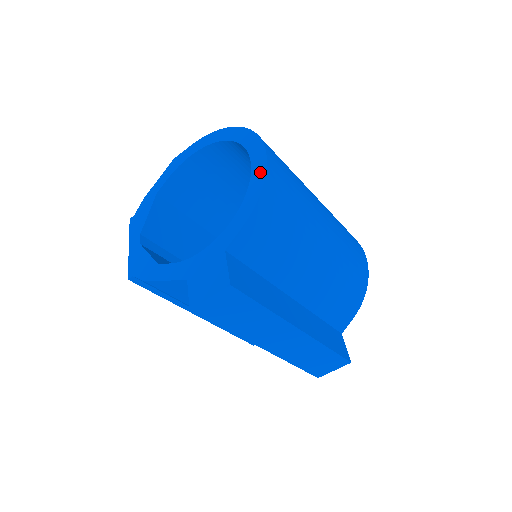
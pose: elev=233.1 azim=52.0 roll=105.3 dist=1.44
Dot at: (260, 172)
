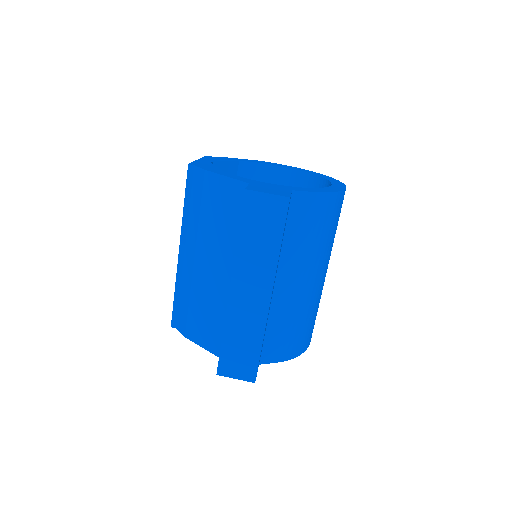
Dot at: (338, 188)
